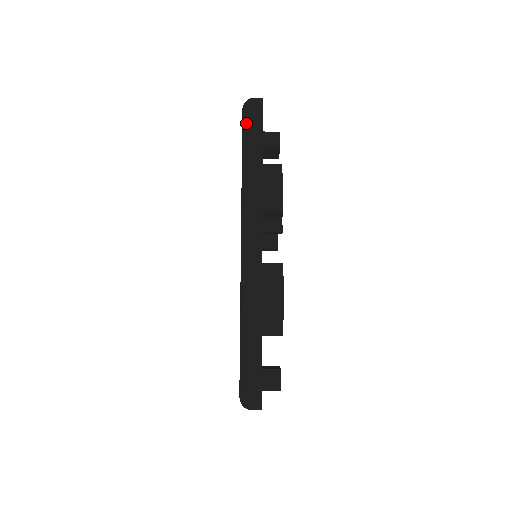
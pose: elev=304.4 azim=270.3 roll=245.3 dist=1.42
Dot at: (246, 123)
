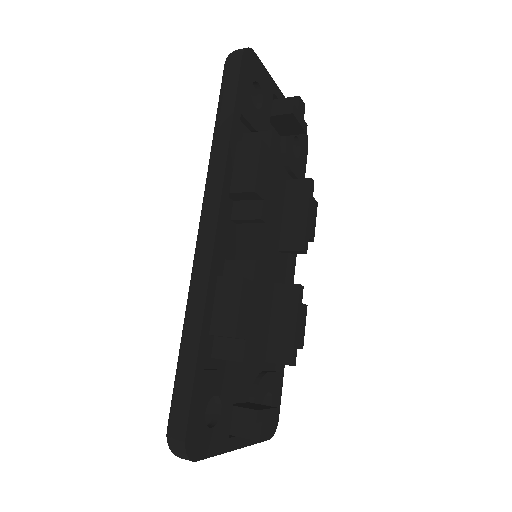
Dot at: (222, 81)
